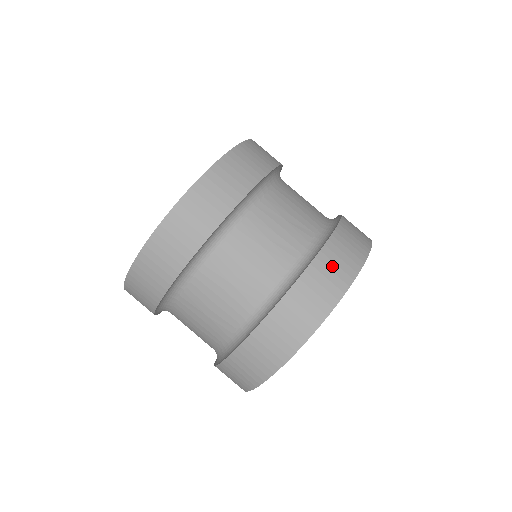
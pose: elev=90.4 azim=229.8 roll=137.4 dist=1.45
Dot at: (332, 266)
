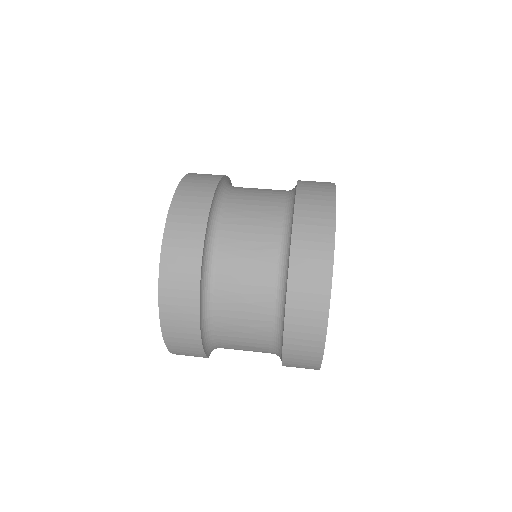
Dot at: (312, 197)
